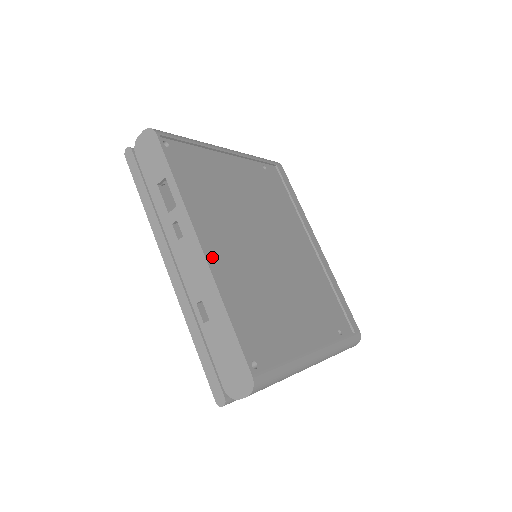
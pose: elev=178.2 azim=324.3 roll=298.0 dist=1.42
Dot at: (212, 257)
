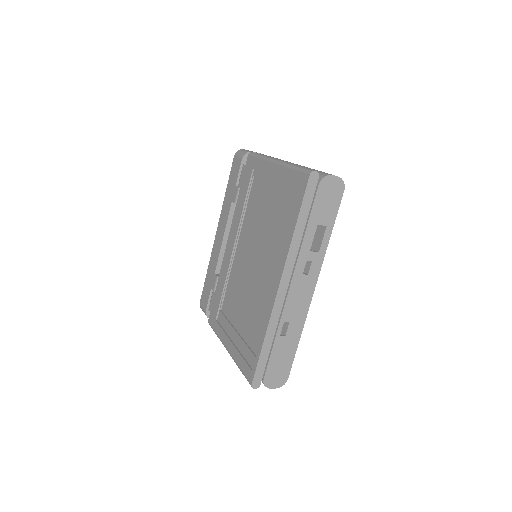
Dot at: occluded
